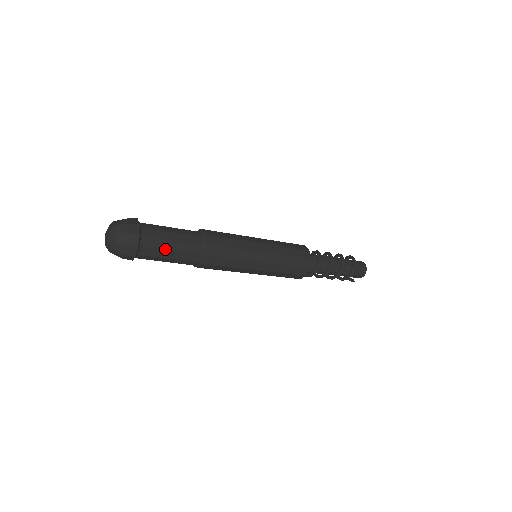
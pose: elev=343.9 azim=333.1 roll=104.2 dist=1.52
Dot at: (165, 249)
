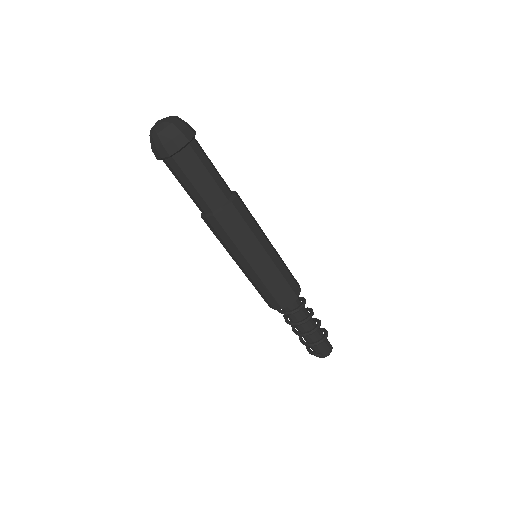
Dot at: (205, 167)
